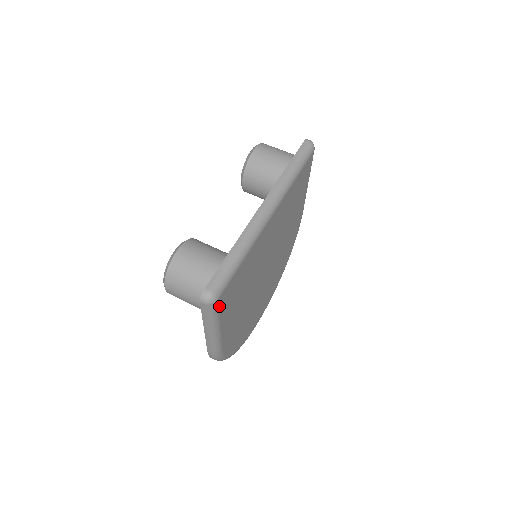
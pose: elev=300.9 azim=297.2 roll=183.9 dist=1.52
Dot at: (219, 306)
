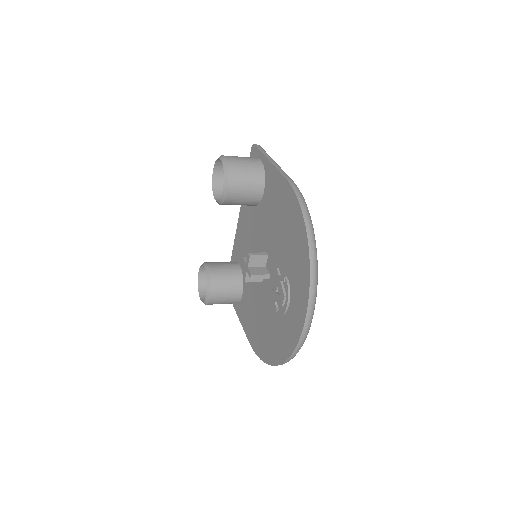
Dot at: occluded
